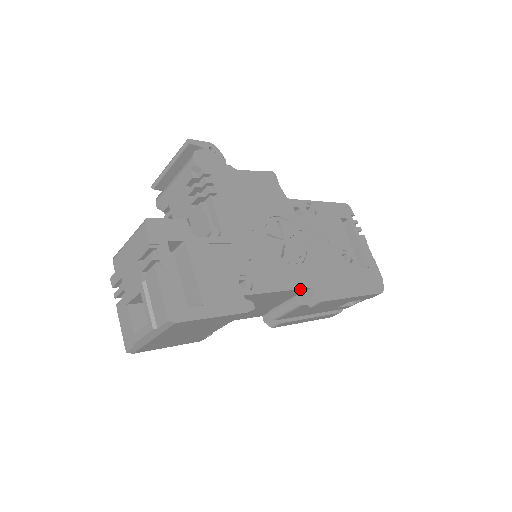
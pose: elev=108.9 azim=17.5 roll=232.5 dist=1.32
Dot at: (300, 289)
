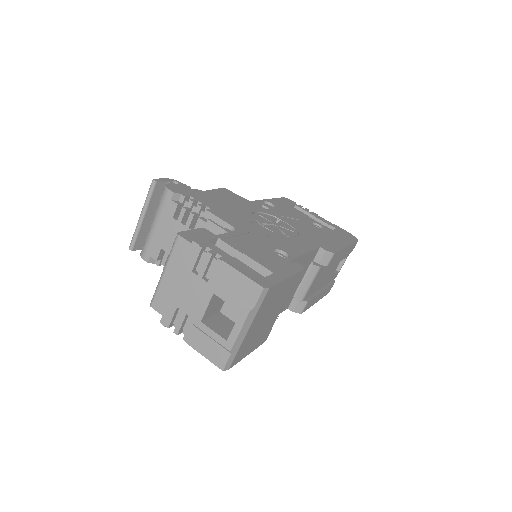
Dot at: (315, 250)
